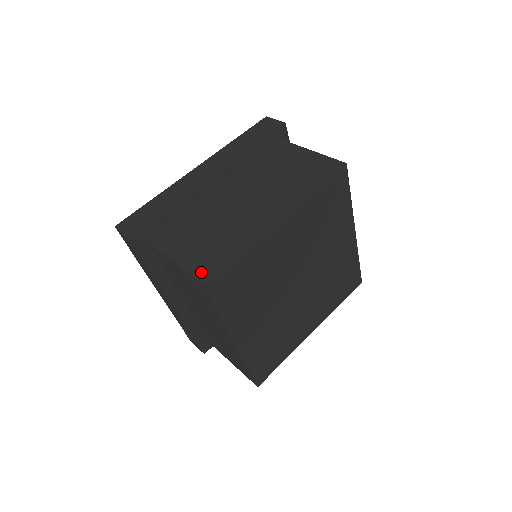
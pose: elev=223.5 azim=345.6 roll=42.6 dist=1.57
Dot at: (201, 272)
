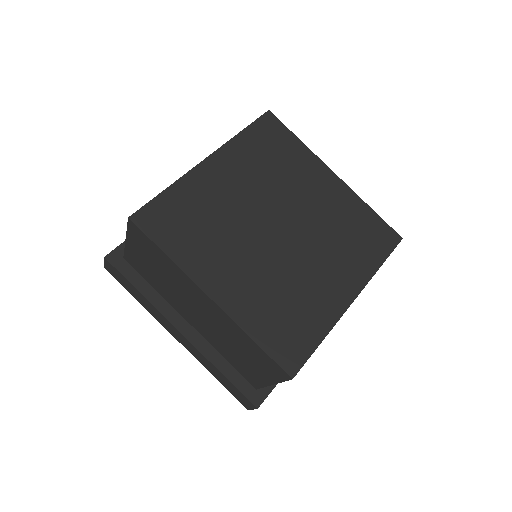
Dot at: occluded
